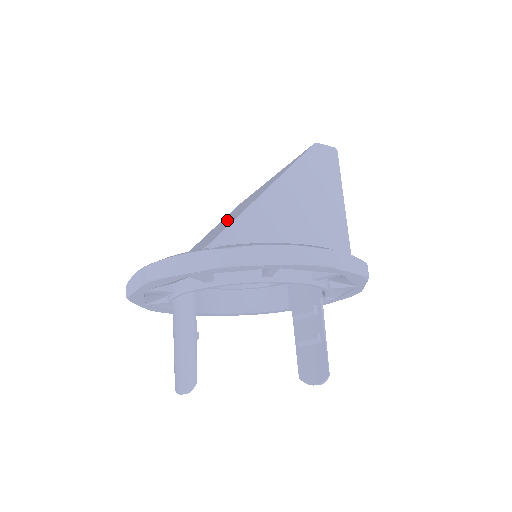
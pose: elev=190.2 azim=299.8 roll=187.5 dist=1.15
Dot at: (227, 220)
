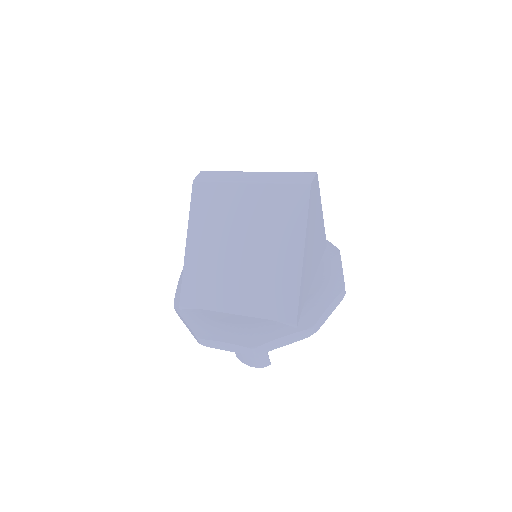
Dot at: (249, 258)
